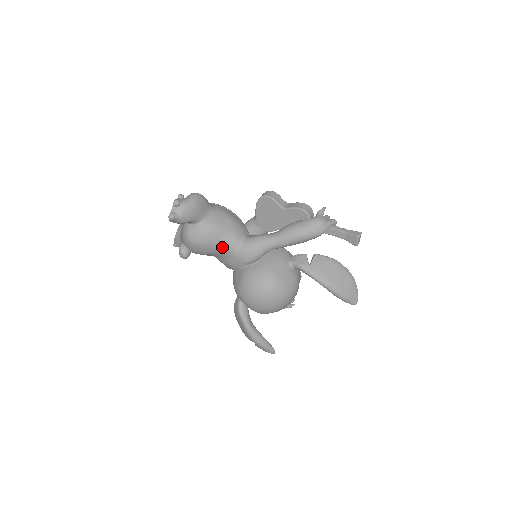
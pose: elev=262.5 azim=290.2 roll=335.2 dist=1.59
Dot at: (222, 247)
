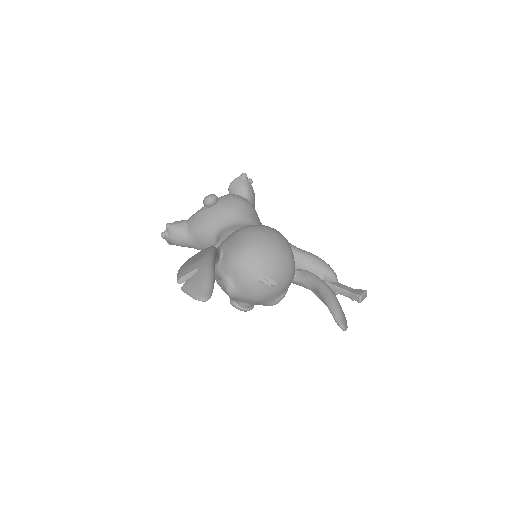
Dot at: (251, 216)
